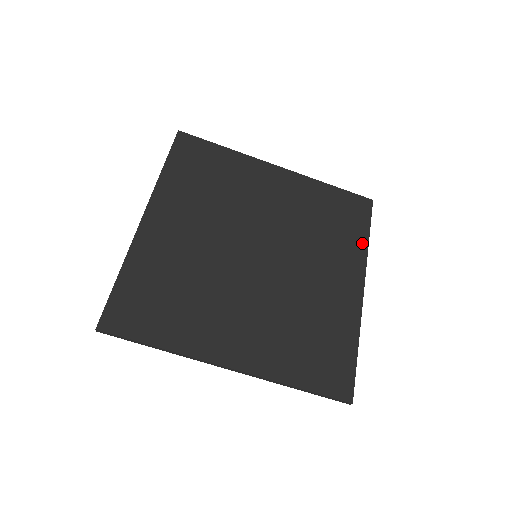
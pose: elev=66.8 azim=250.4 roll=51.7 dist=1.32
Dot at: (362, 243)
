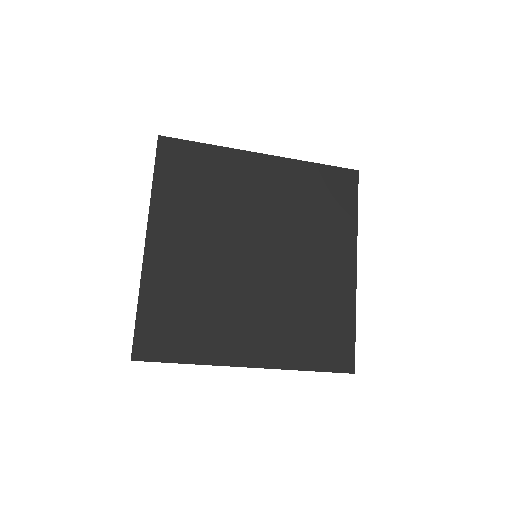
Dot at: (351, 220)
